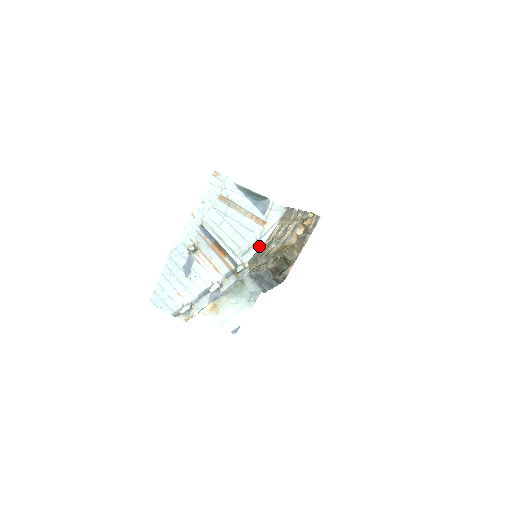
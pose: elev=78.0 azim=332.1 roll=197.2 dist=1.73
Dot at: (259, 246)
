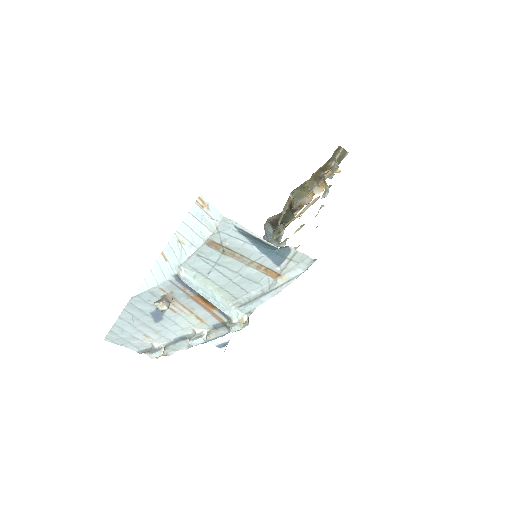
Dot at: (266, 299)
